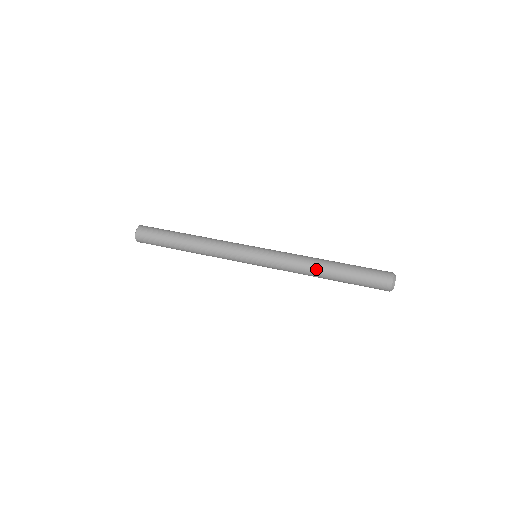
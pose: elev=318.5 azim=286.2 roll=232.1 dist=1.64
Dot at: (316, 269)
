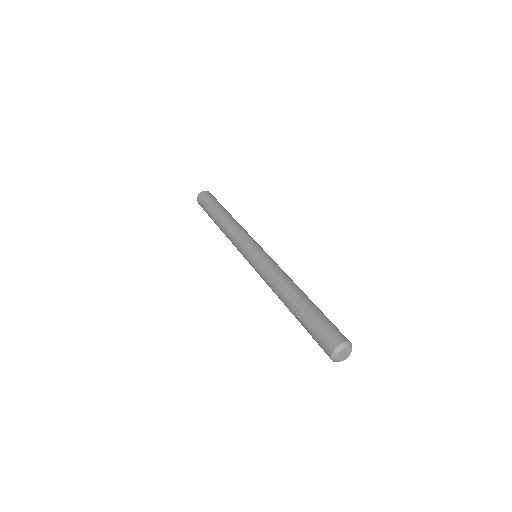
Dot at: (283, 291)
